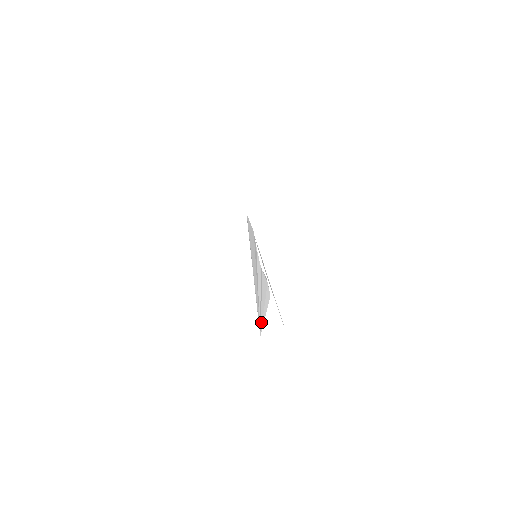
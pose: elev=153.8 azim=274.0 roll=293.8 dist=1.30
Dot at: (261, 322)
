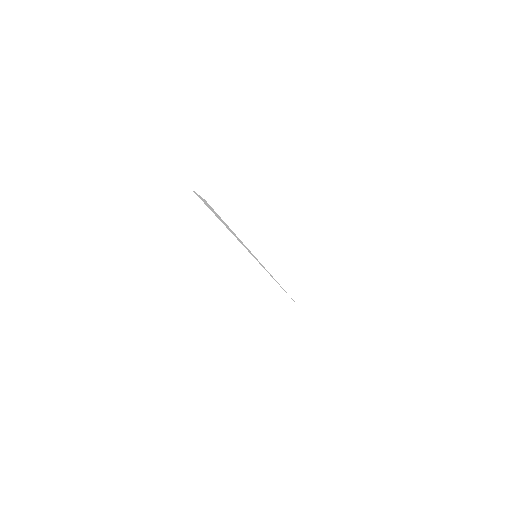
Dot at: occluded
